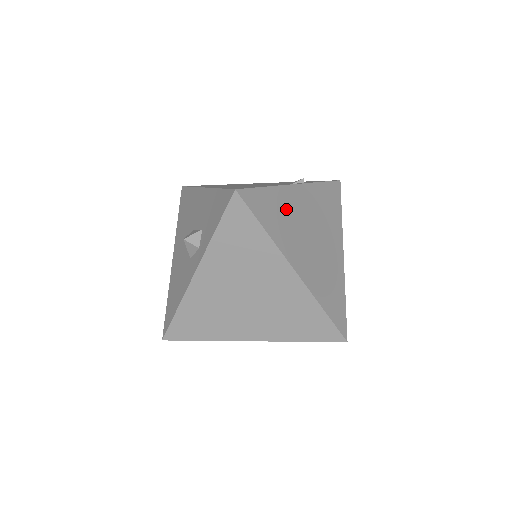
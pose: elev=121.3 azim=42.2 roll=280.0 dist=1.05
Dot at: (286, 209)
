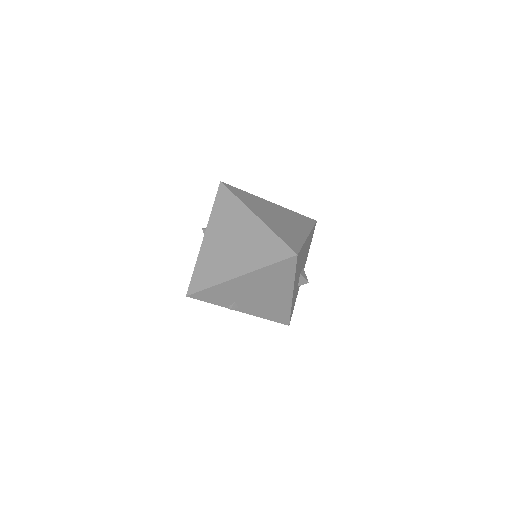
Dot at: (258, 202)
